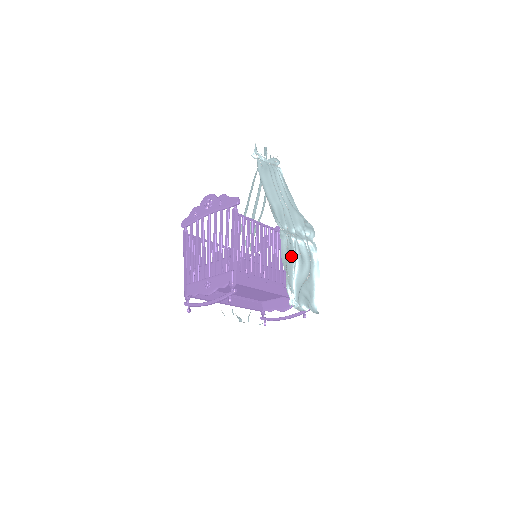
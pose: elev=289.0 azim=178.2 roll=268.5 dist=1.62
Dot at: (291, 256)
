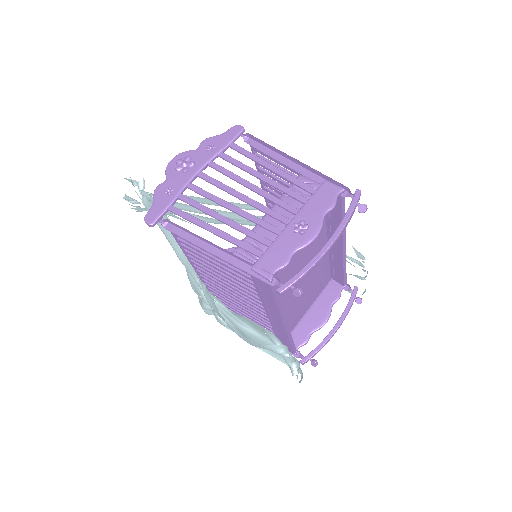
Dot at: occluded
